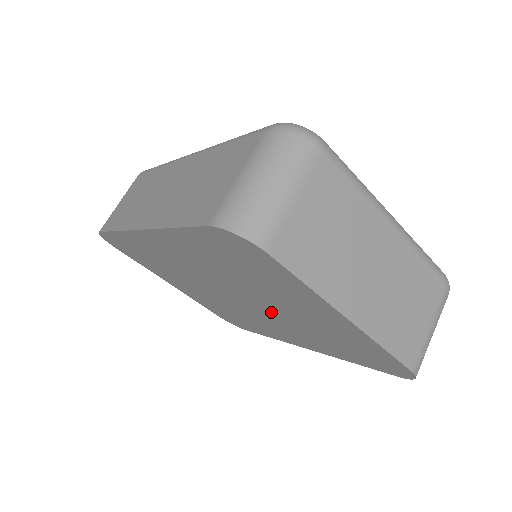
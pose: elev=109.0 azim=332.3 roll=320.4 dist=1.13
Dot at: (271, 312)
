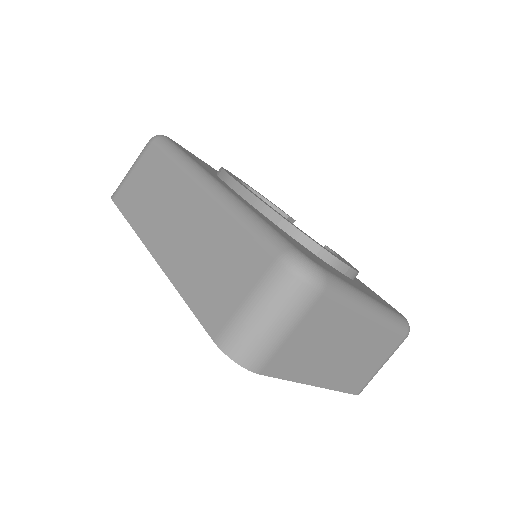
Dot at: occluded
